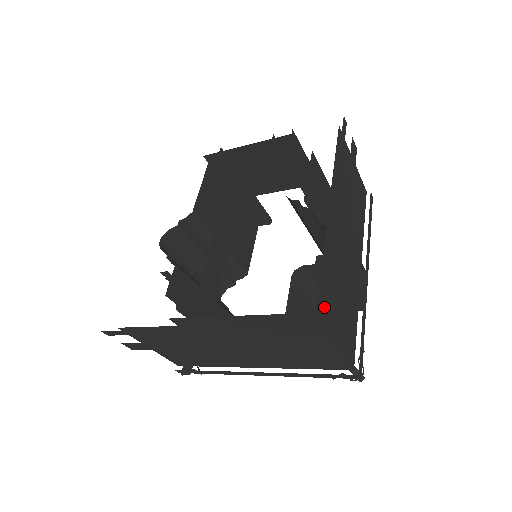
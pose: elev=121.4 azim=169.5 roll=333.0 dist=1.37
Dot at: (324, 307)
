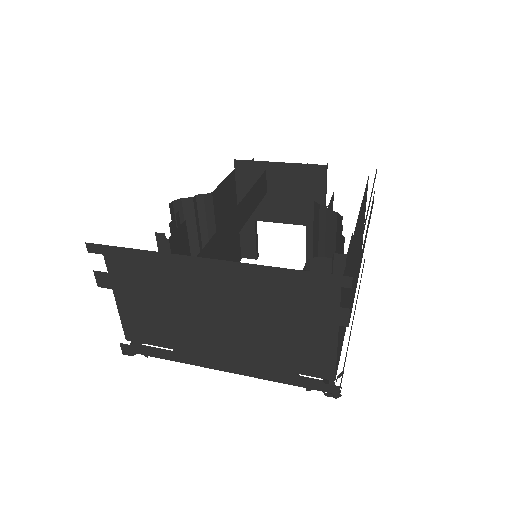
Dot at: (355, 270)
